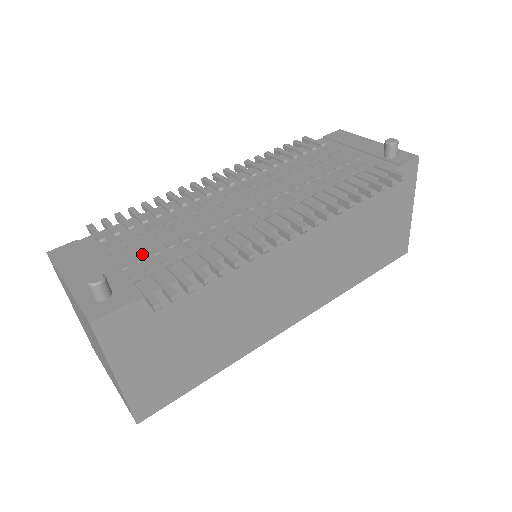
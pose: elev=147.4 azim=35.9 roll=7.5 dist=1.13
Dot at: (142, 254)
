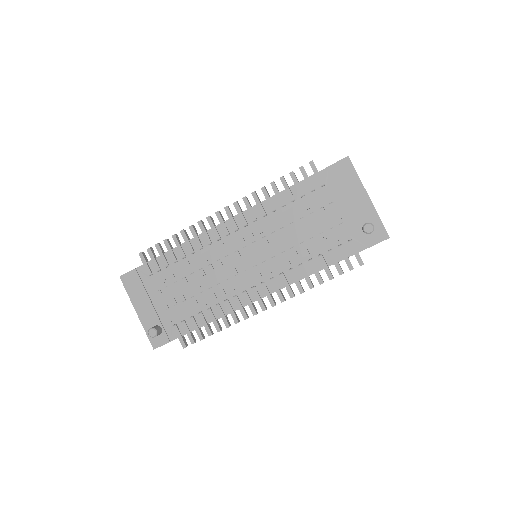
Dot at: (176, 298)
